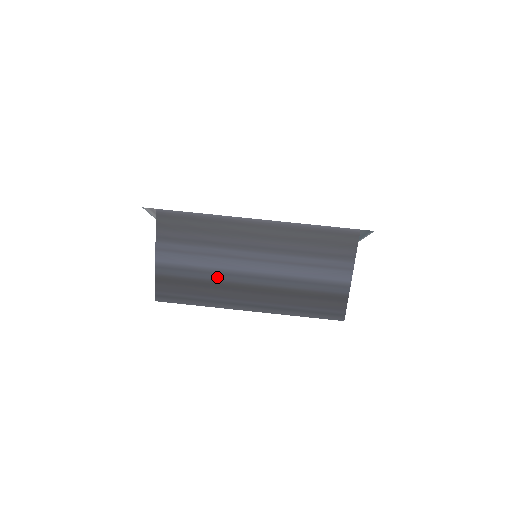
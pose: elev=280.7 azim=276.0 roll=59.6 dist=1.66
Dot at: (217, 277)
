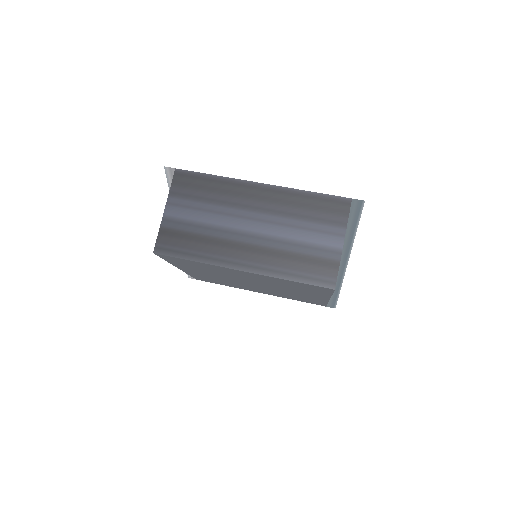
Dot at: (216, 233)
